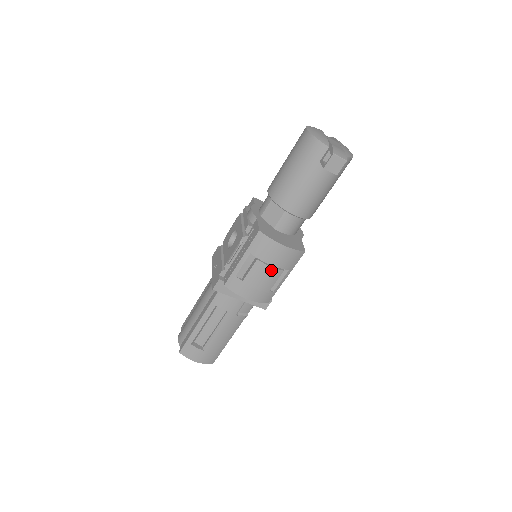
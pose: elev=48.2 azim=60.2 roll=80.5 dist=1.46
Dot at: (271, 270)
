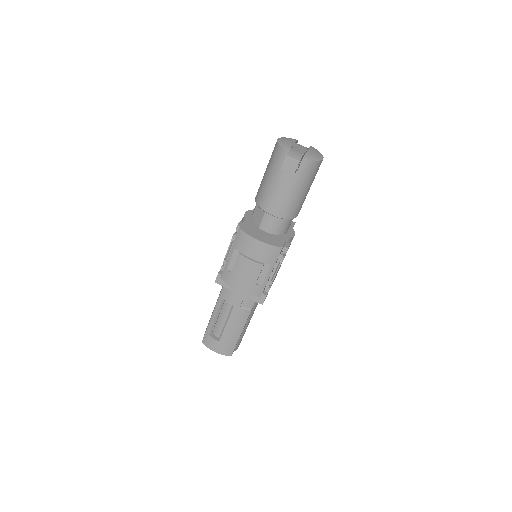
Dot at: (252, 263)
